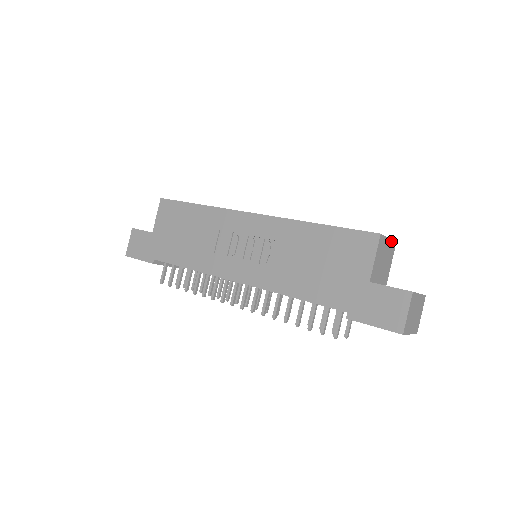
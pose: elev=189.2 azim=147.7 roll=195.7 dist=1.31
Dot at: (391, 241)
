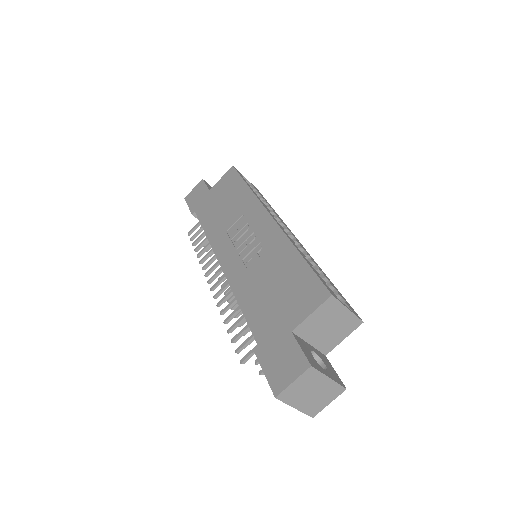
Dot at: (353, 314)
